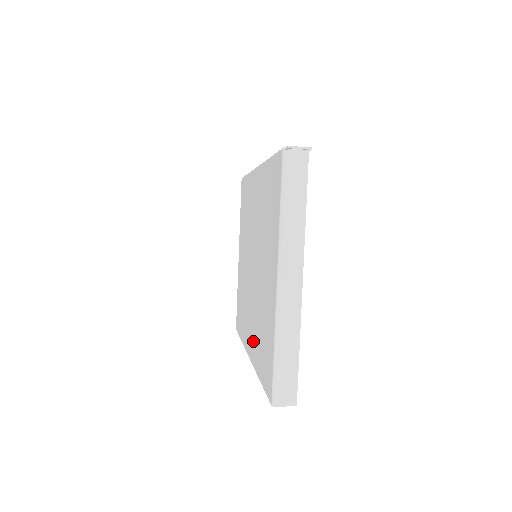
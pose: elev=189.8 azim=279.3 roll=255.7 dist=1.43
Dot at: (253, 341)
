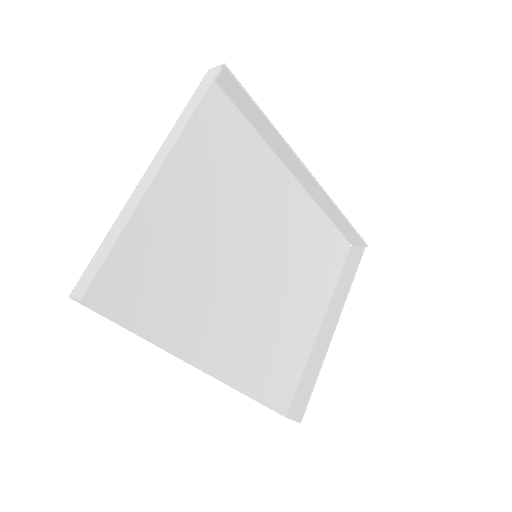
Dot at: (193, 329)
